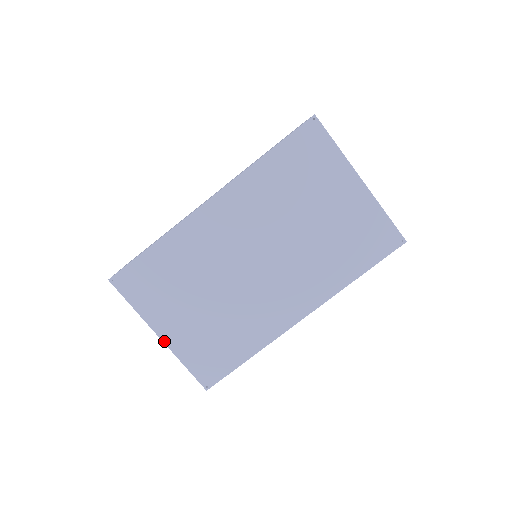
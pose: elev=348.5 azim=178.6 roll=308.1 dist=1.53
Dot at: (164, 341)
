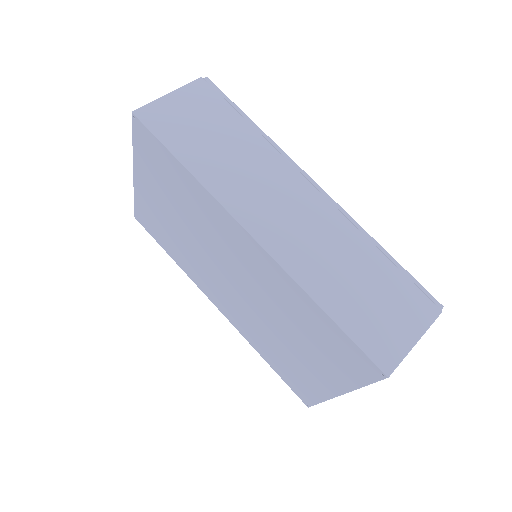
Dot at: (134, 179)
